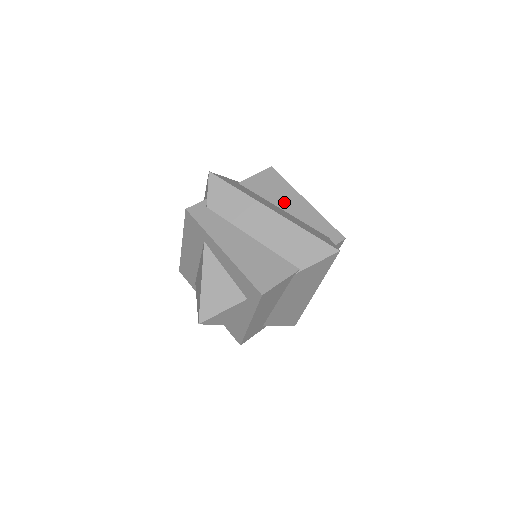
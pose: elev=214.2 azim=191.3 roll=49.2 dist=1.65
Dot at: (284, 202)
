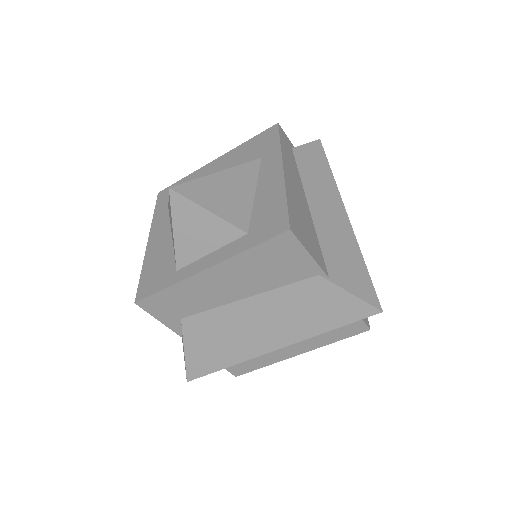
Dot at: occluded
